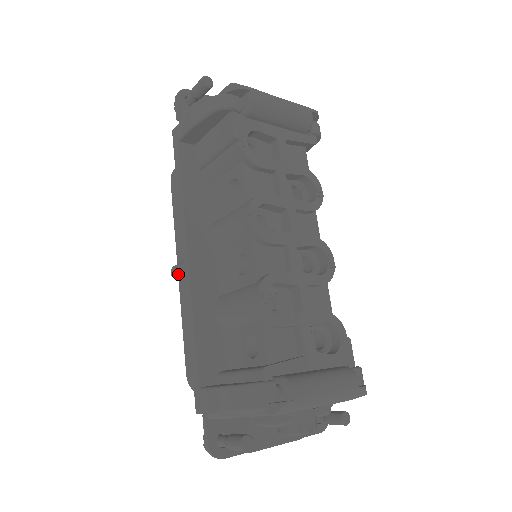
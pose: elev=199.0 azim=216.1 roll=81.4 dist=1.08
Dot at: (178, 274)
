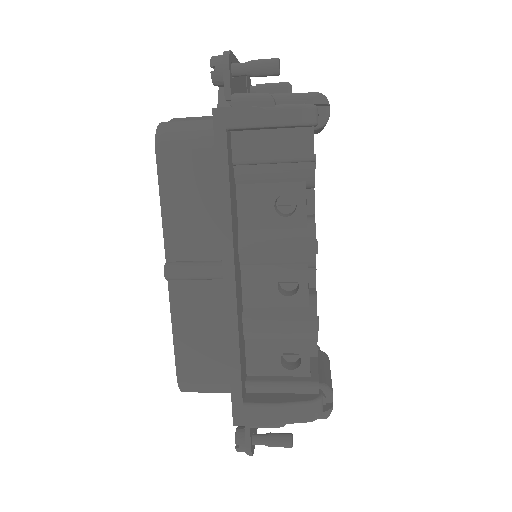
Dot at: (181, 278)
